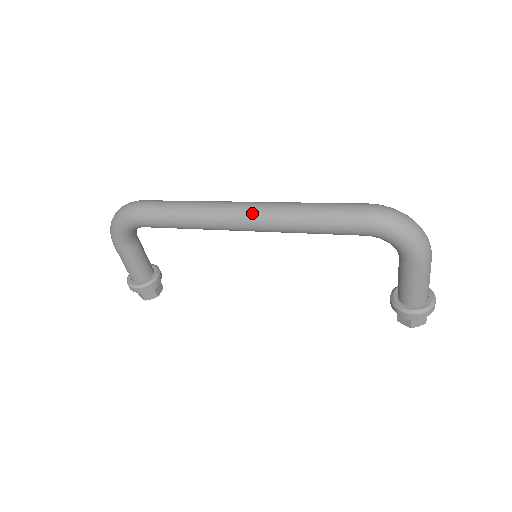
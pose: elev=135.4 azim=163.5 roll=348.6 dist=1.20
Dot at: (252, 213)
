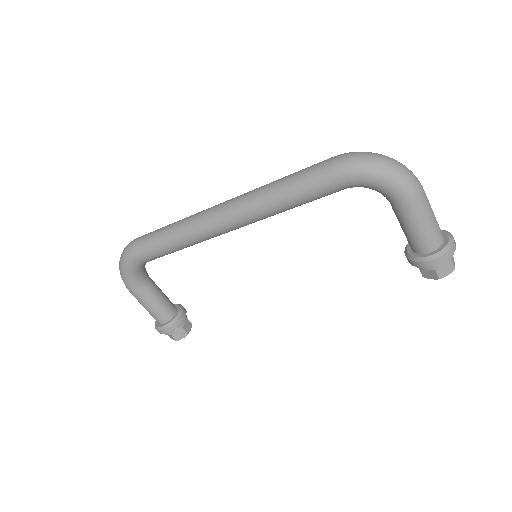
Dot at: (229, 208)
